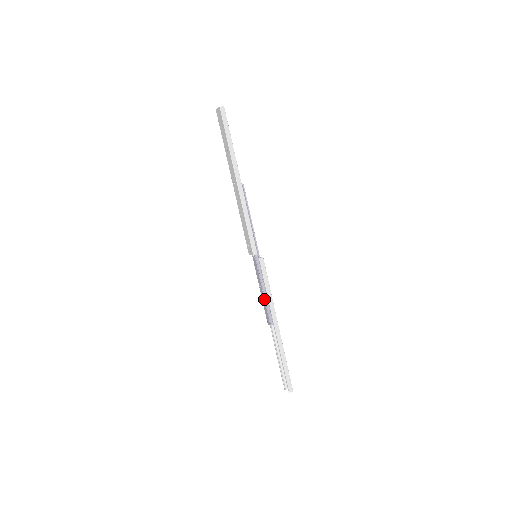
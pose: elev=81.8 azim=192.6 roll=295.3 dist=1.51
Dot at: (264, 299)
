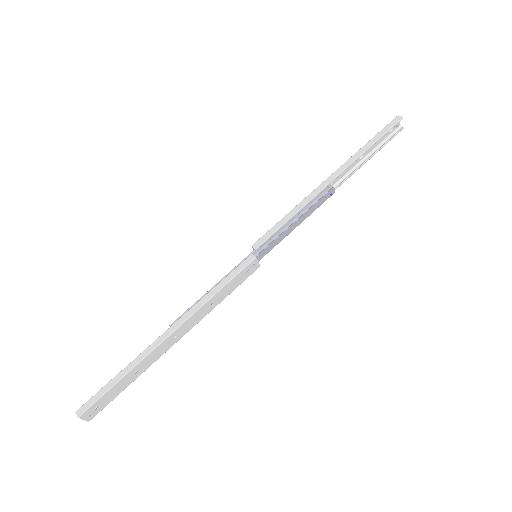
Dot at: (203, 296)
